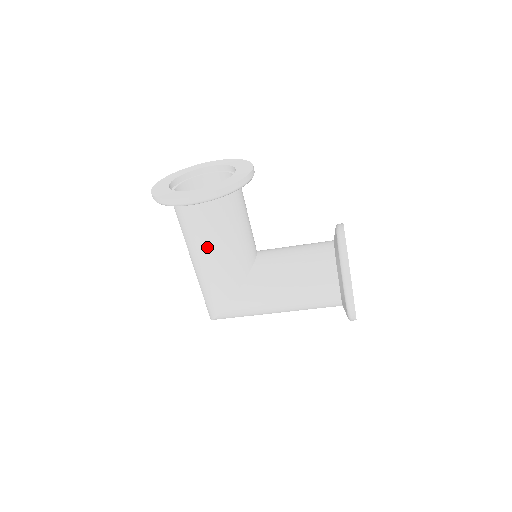
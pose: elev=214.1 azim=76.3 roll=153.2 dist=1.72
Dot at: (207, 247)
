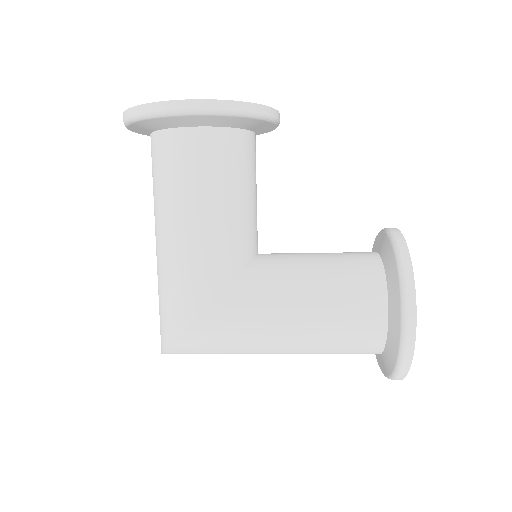
Dot at: (190, 206)
